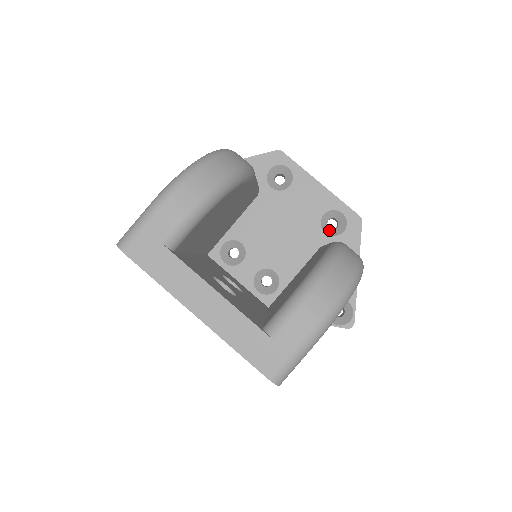
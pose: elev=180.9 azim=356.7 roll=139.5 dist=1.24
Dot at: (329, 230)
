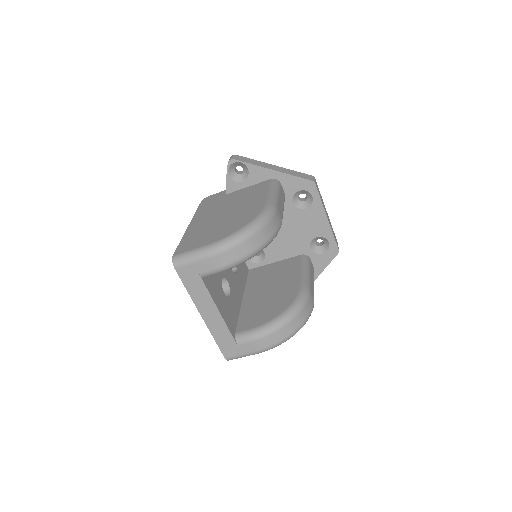
Dot at: (314, 246)
